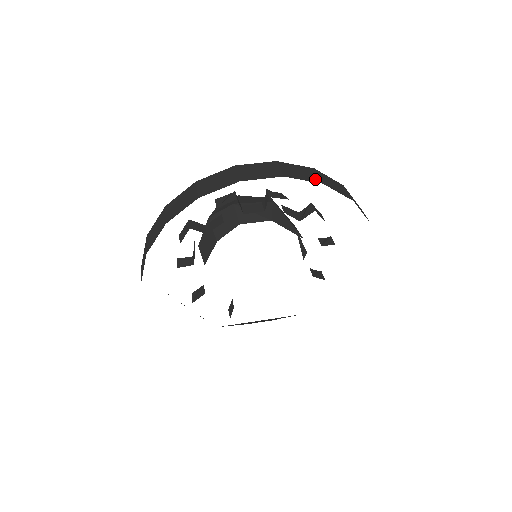
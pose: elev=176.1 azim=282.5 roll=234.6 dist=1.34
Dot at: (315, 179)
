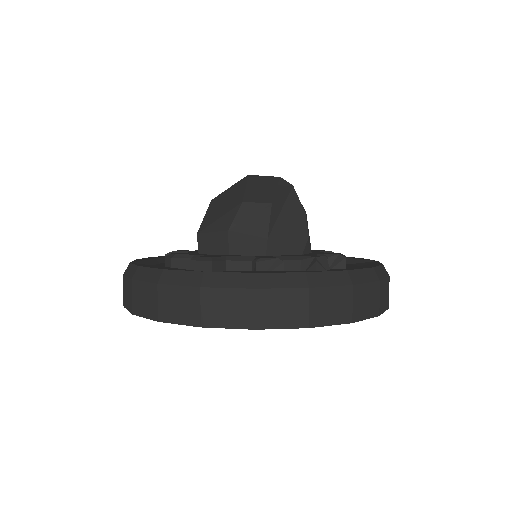
Dot at: (376, 310)
